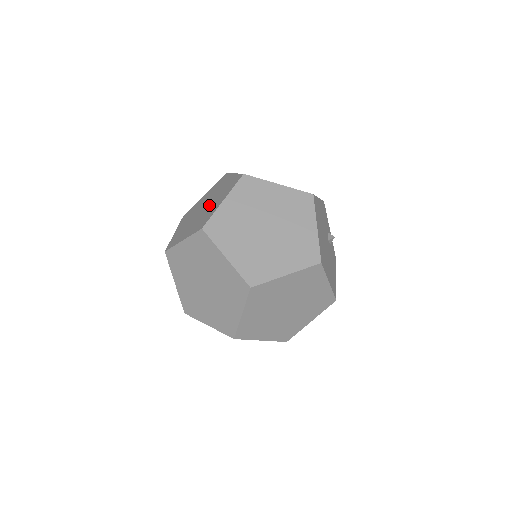
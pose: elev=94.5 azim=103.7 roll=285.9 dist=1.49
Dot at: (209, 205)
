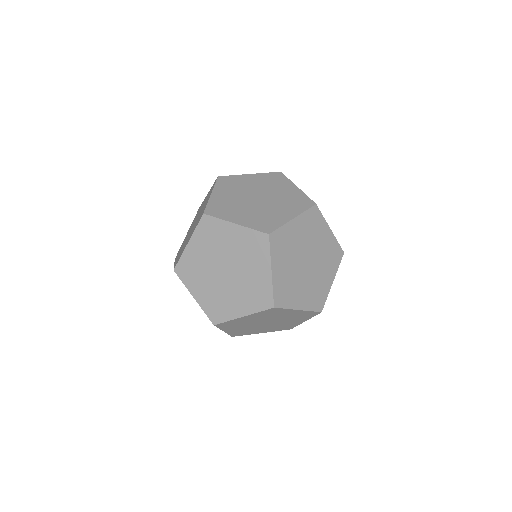
Dot at: (239, 271)
